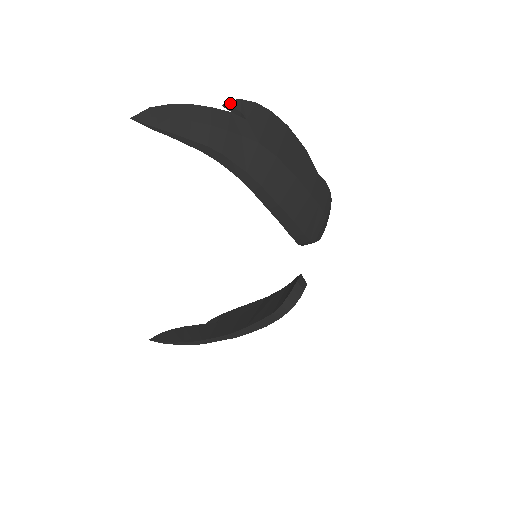
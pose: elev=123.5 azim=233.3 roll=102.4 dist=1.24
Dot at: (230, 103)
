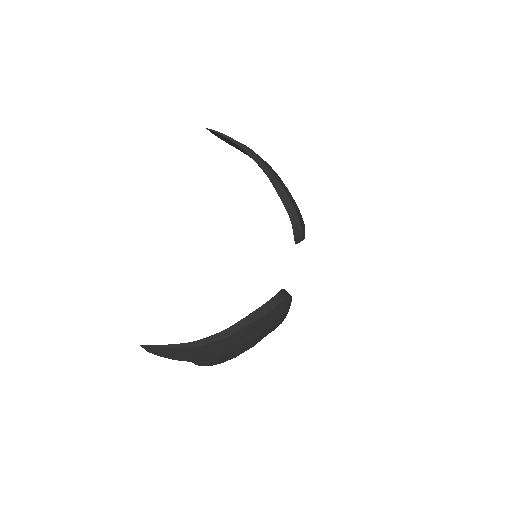
Dot at: occluded
